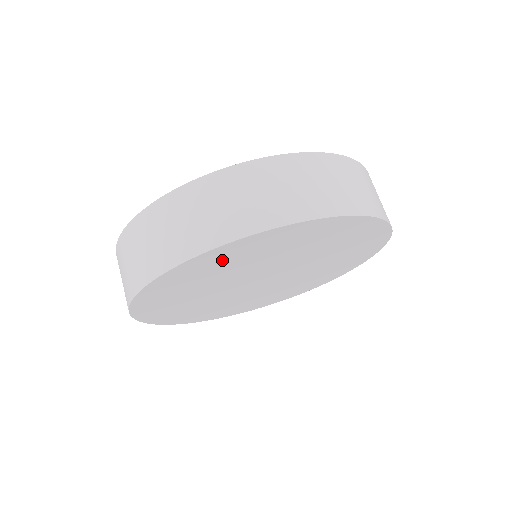
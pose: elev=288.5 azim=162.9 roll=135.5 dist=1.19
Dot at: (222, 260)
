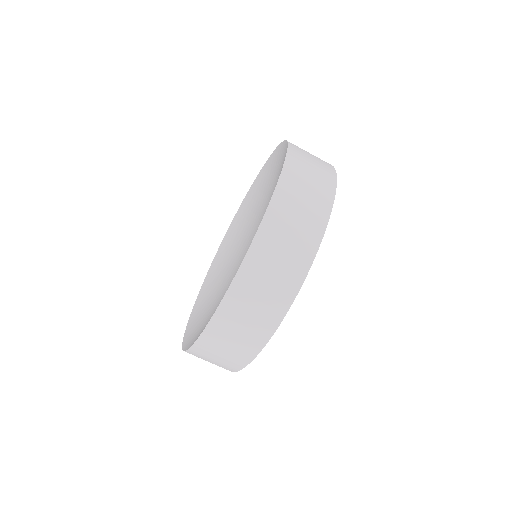
Dot at: occluded
